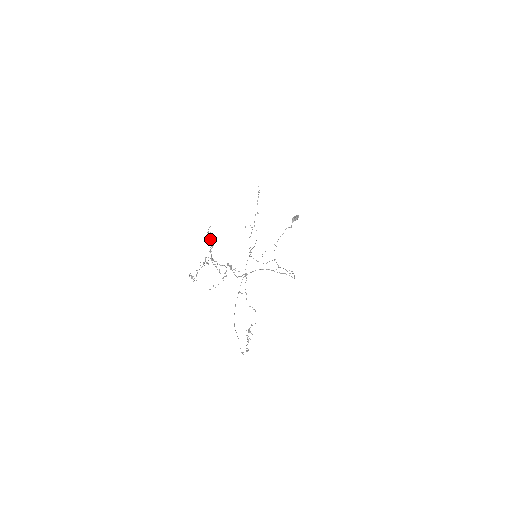
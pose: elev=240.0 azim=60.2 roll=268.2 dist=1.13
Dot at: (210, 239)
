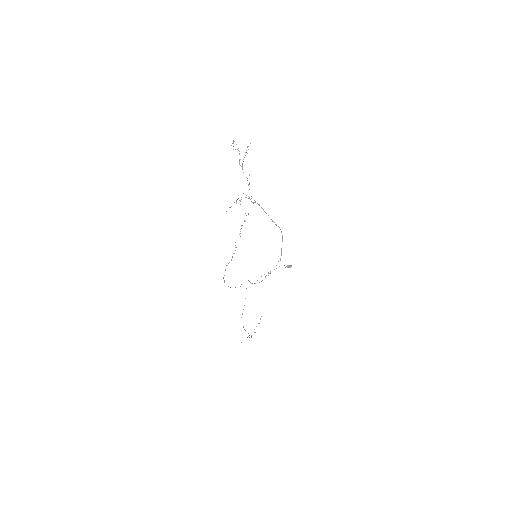
Dot at: occluded
